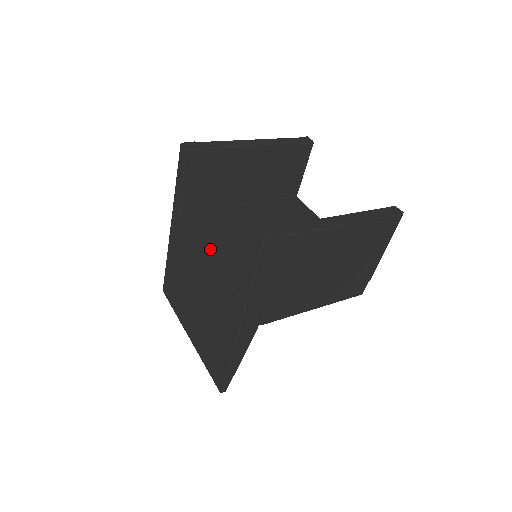
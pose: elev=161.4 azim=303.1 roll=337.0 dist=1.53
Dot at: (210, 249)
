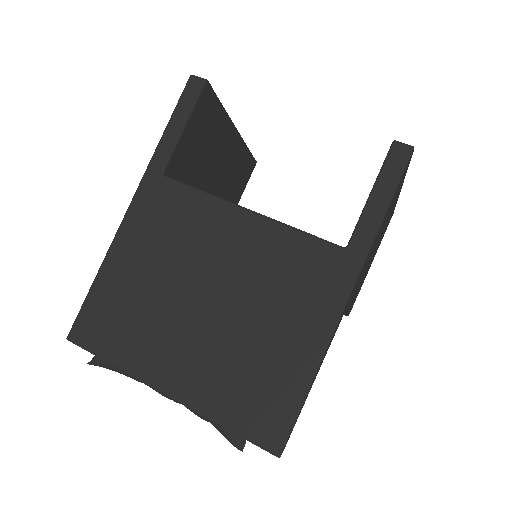
Dot at: (251, 210)
